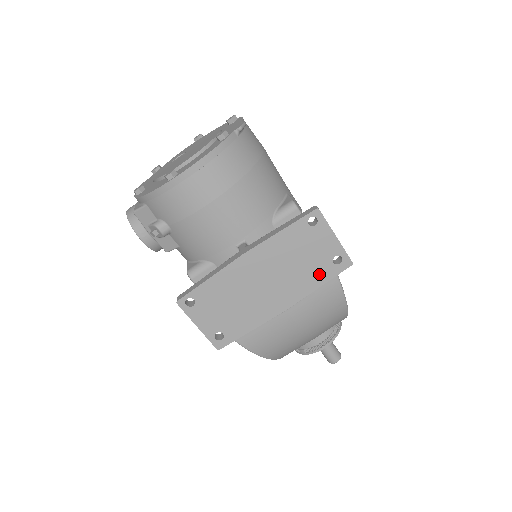
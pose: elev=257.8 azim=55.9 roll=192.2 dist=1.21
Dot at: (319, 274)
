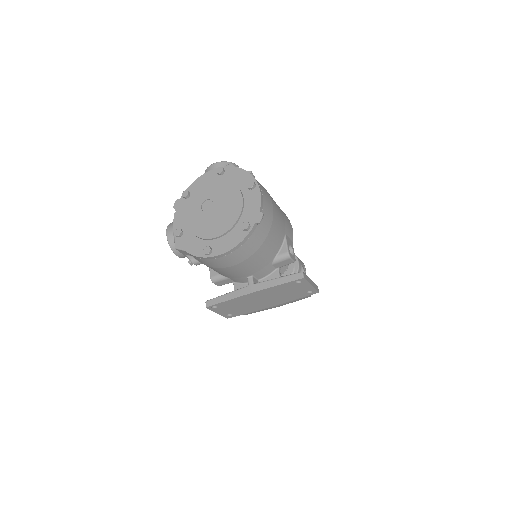
Dot at: (297, 296)
